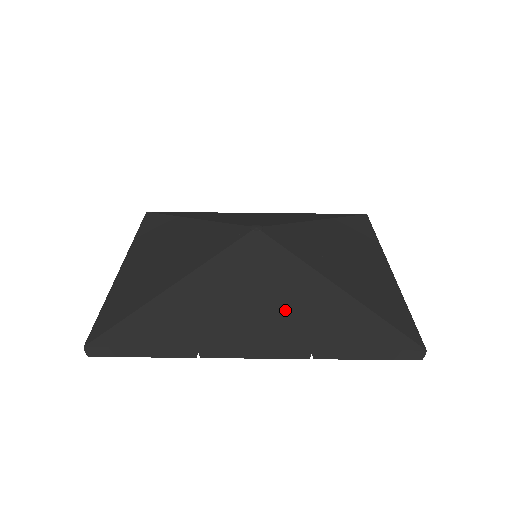
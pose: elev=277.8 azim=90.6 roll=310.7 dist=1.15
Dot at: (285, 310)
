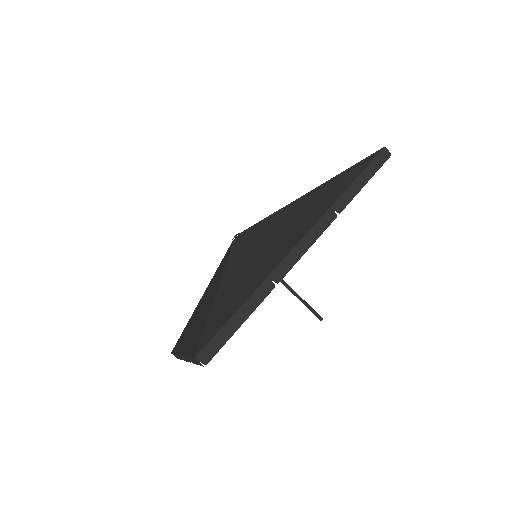
Dot at: (295, 221)
